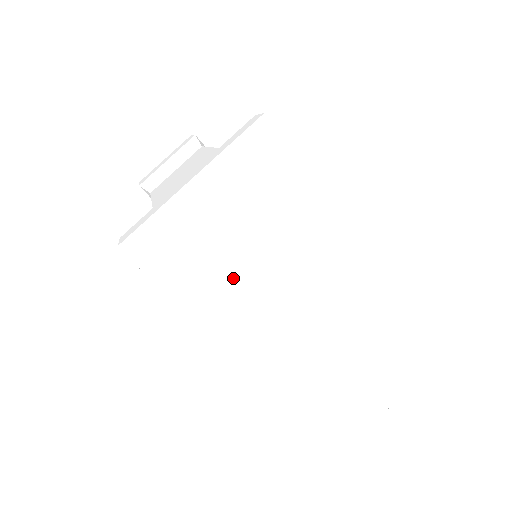
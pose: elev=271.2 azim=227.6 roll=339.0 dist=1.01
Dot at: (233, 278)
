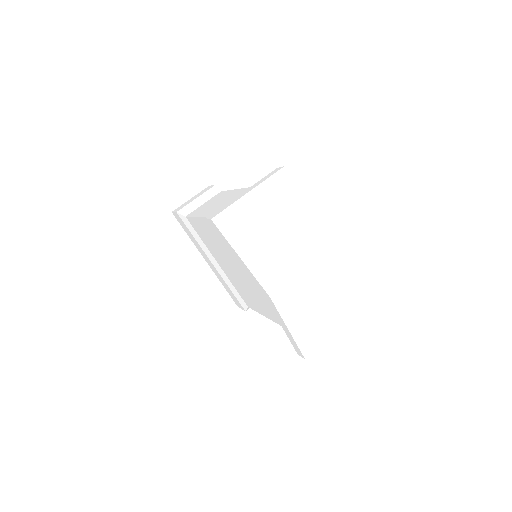
Dot at: (265, 241)
